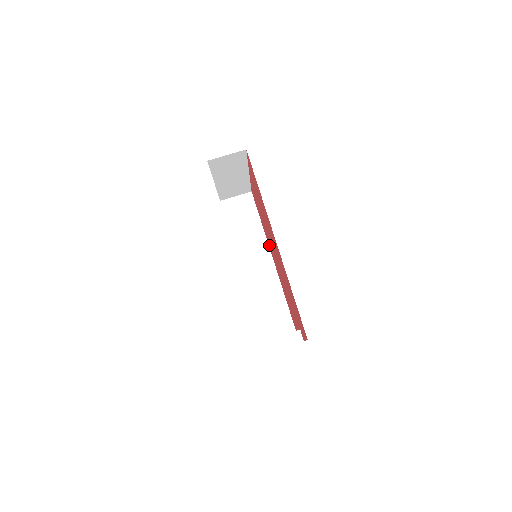
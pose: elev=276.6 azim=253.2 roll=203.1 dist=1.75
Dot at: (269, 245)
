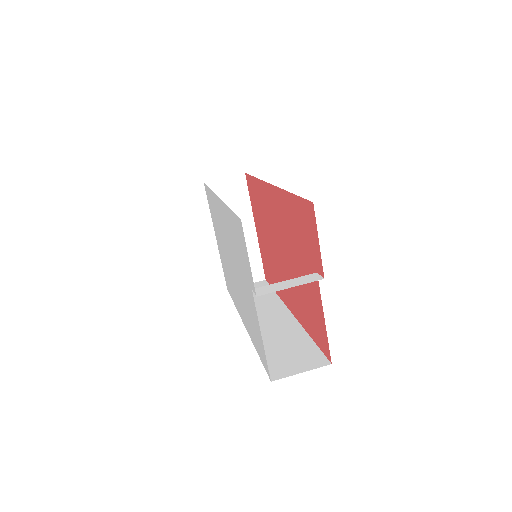
Dot at: (283, 294)
